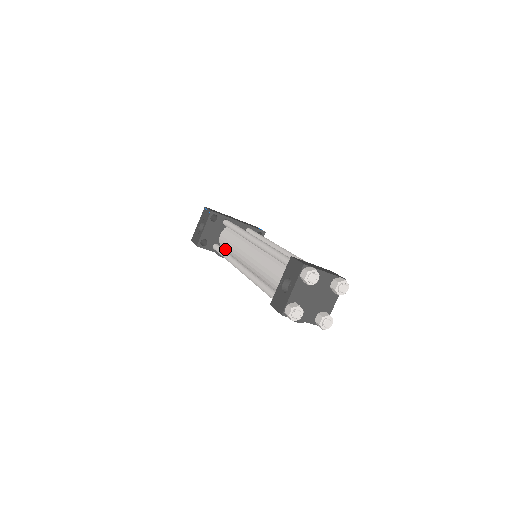
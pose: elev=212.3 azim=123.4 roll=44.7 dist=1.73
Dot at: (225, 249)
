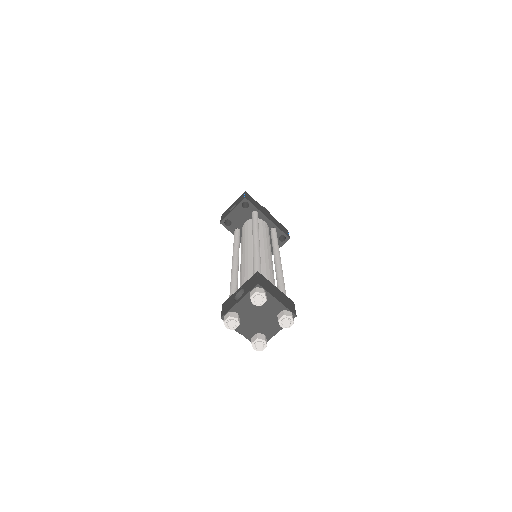
Dot at: (241, 237)
